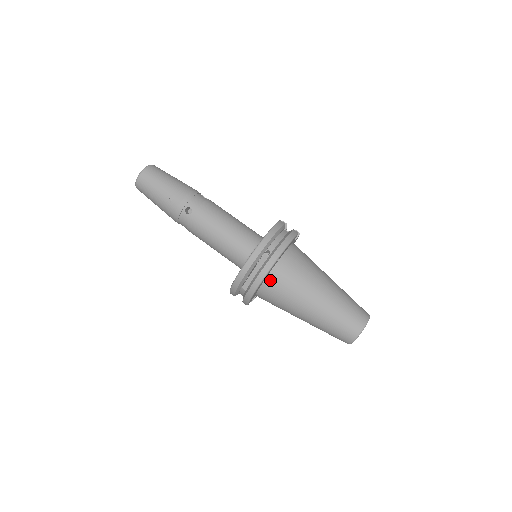
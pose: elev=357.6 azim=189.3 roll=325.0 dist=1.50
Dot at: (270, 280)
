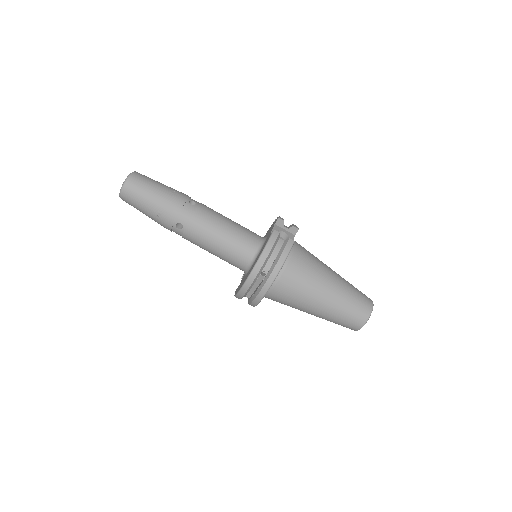
Dot at: (270, 292)
